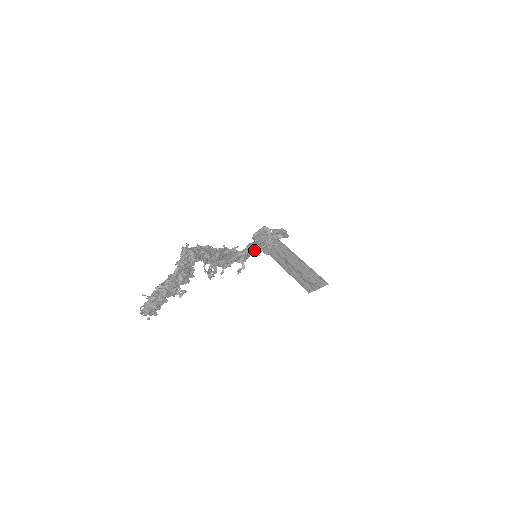
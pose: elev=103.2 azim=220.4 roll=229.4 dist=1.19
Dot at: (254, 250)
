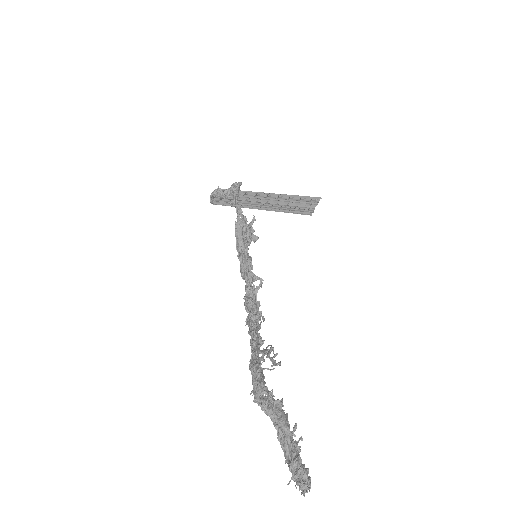
Dot at: (247, 251)
